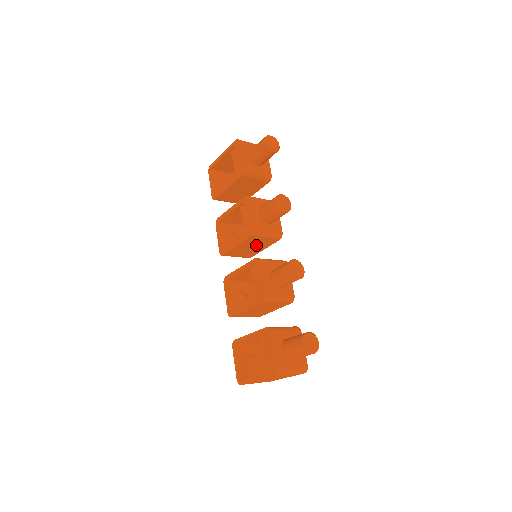
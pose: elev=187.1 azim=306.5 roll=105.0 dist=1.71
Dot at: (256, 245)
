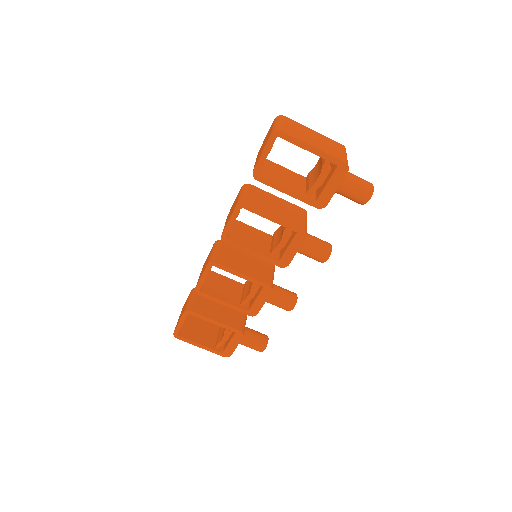
Dot at: occluded
